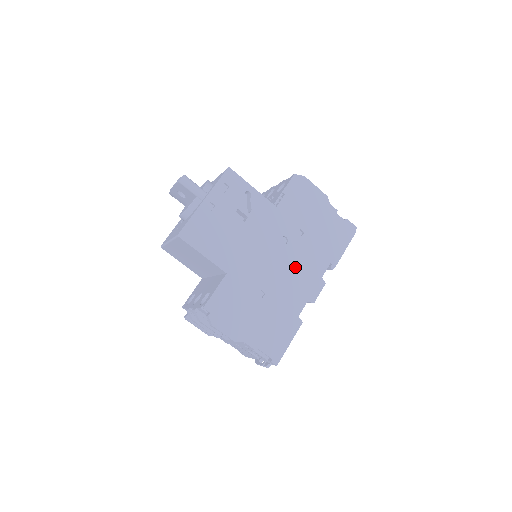
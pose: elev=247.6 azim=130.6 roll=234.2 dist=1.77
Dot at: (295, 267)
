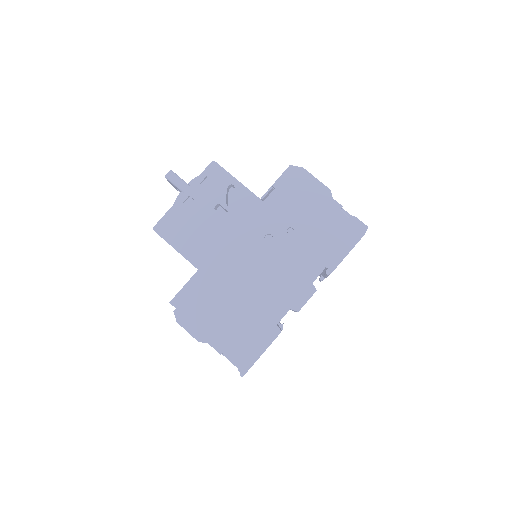
Dot at: (279, 269)
